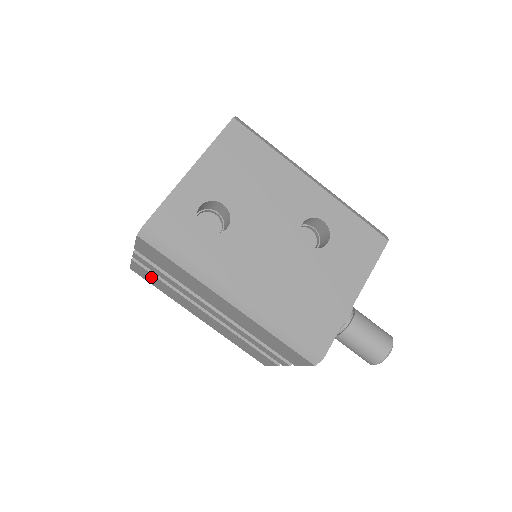
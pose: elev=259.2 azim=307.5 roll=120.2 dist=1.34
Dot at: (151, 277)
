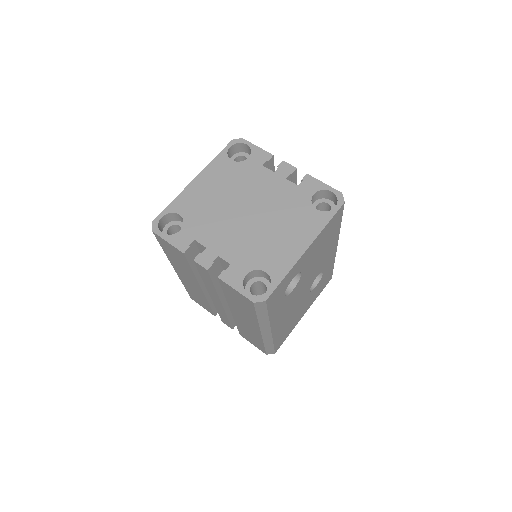
Dot at: (179, 257)
